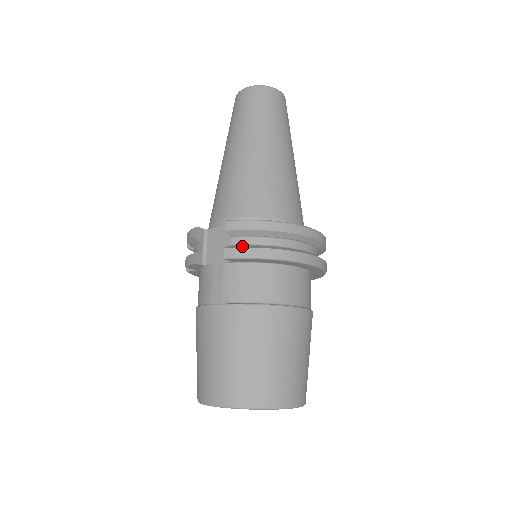
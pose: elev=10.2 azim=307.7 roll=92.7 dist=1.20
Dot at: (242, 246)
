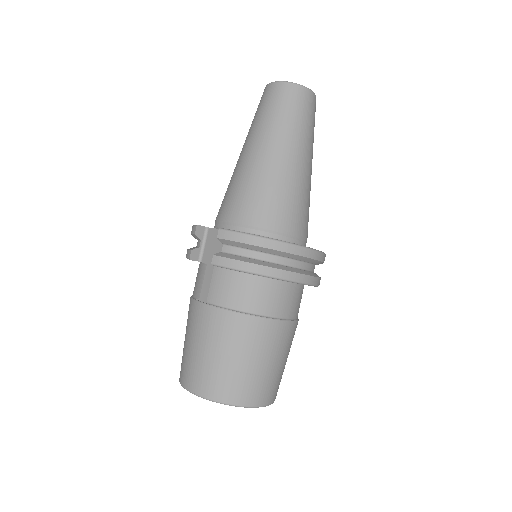
Dot at: (230, 256)
